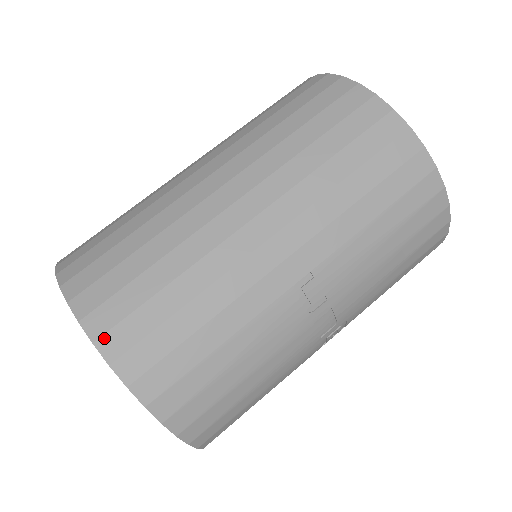
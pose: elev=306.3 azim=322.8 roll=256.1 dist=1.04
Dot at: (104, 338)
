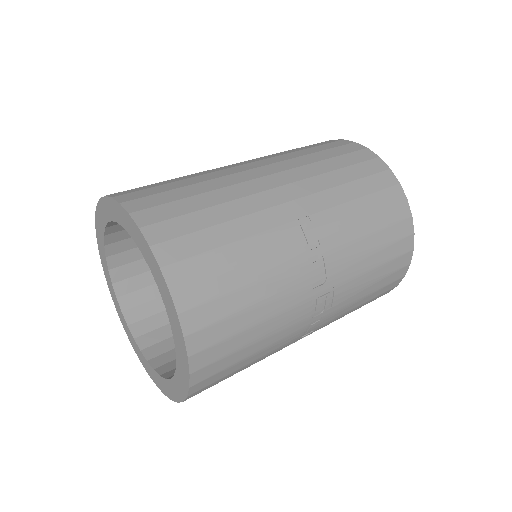
Dot at: (139, 212)
